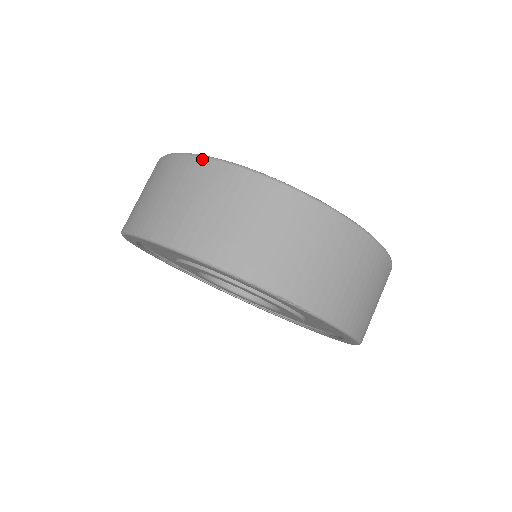
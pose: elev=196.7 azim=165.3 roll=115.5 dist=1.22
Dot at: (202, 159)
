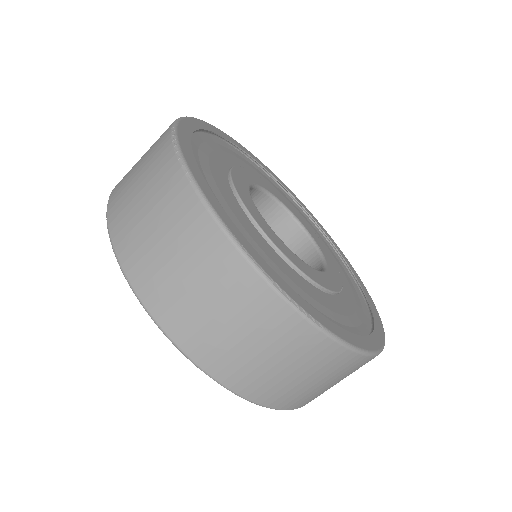
Dot at: (186, 180)
